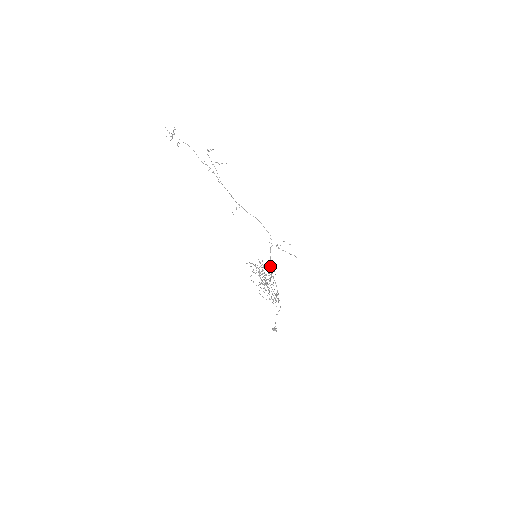
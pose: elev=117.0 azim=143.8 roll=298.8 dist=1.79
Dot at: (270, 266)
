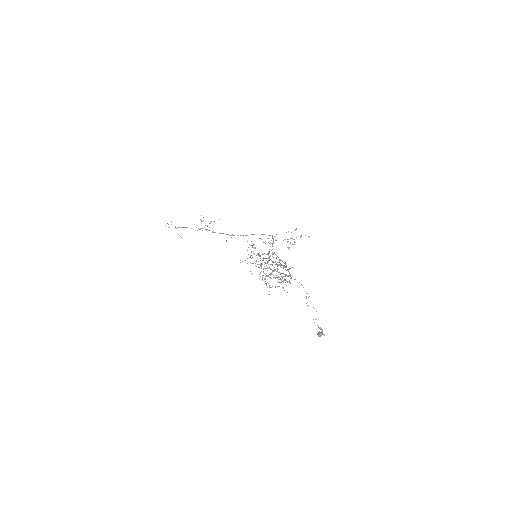
Dot at: occluded
